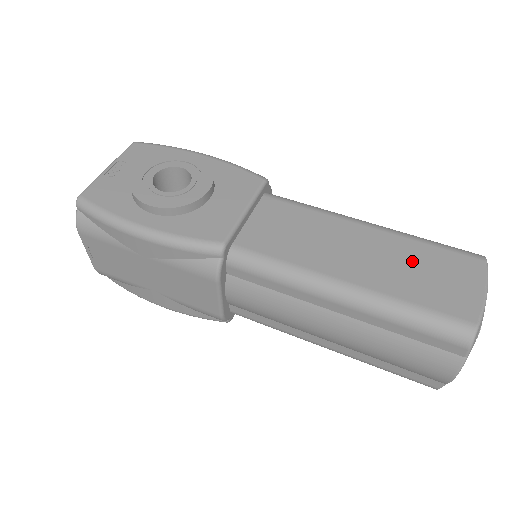
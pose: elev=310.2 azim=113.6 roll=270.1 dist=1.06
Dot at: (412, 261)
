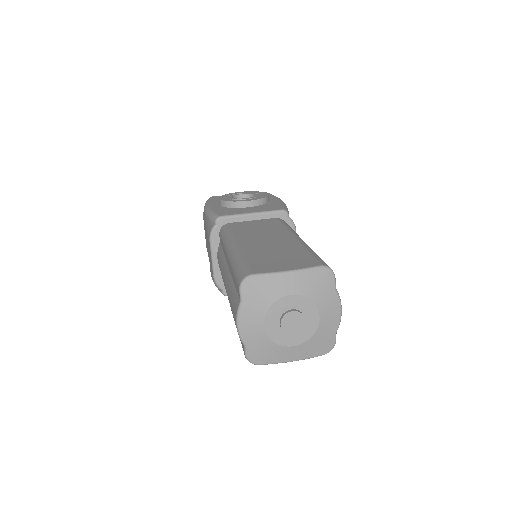
Dot at: (283, 251)
